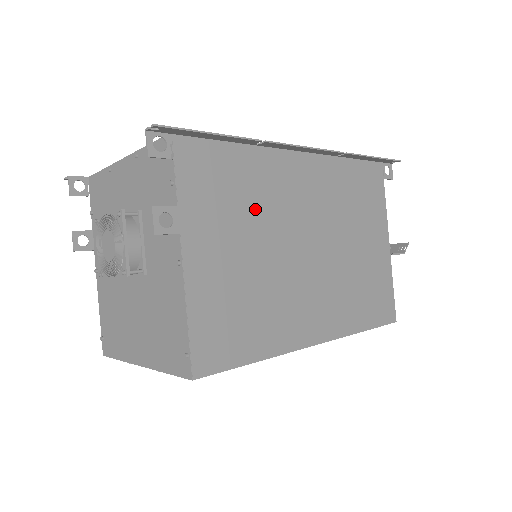
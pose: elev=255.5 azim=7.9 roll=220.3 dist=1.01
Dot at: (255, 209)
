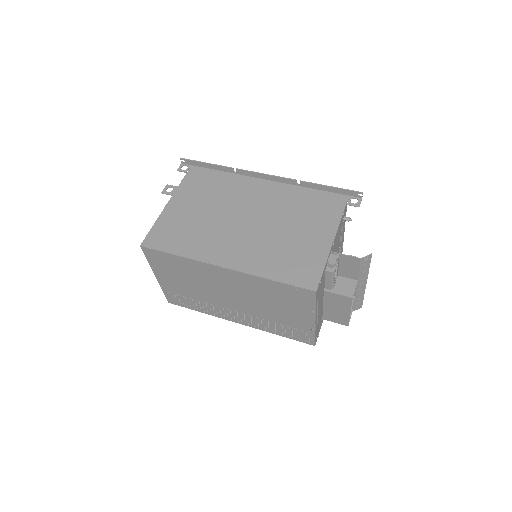
Dot at: (219, 196)
